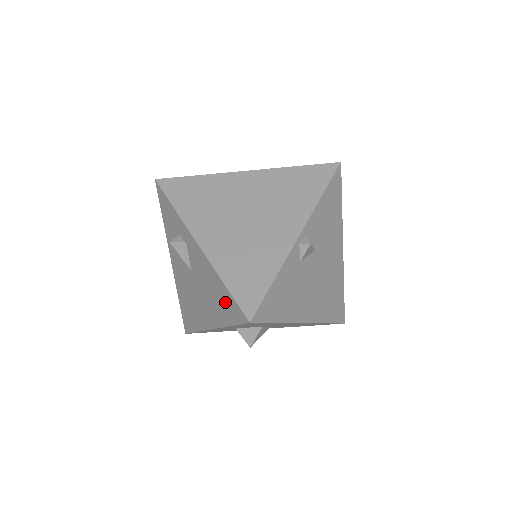
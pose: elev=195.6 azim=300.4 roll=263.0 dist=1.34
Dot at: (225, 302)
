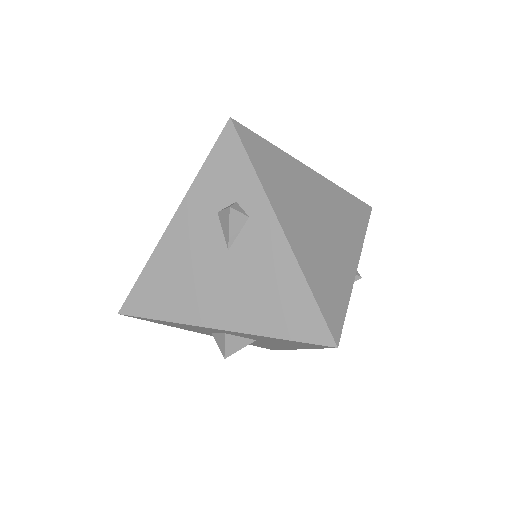
Dot at: (294, 311)
